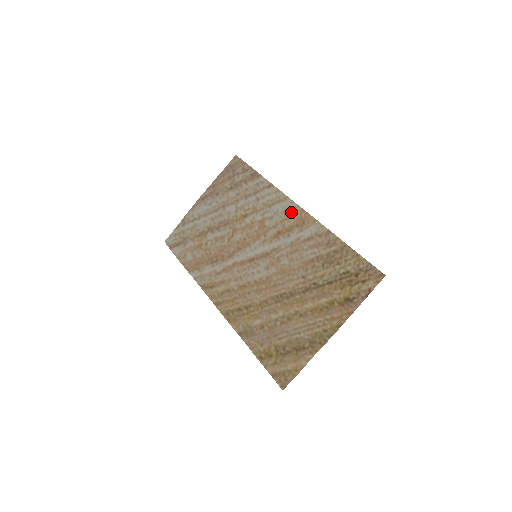
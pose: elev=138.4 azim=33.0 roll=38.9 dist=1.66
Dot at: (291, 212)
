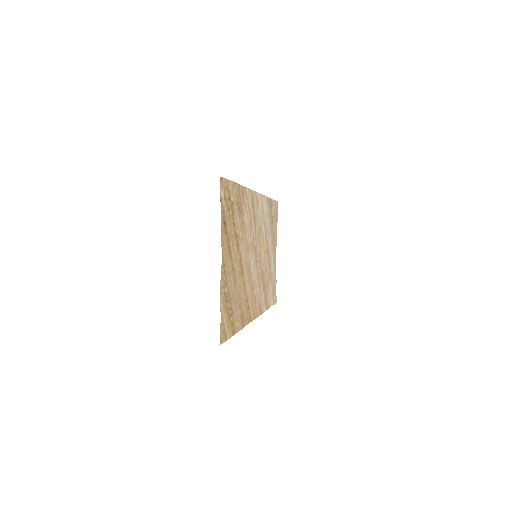
Dot at: (257, 202)
